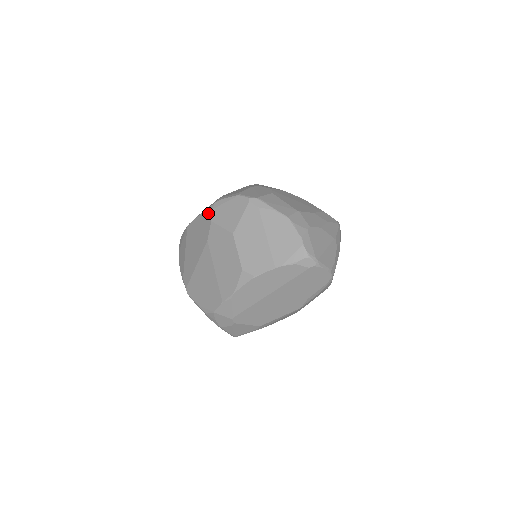
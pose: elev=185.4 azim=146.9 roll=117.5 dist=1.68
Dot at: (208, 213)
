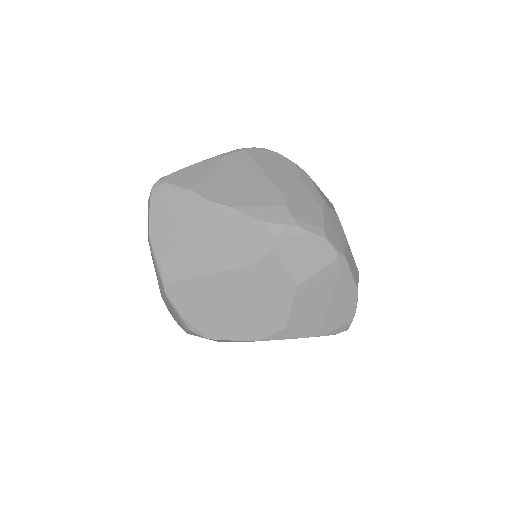
Dot at: (270, 233)
